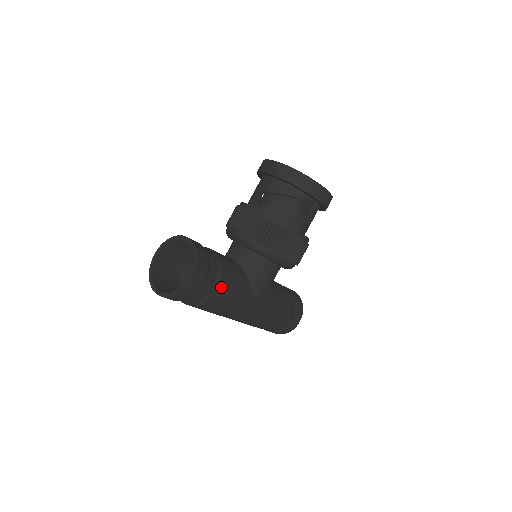
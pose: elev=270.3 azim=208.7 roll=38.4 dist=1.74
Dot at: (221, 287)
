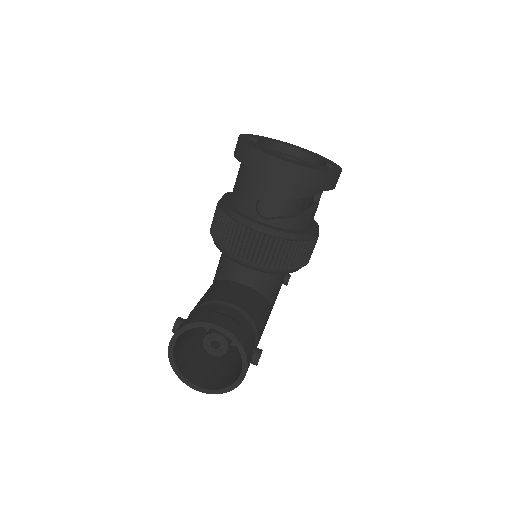
Dot at: (258, 341)
